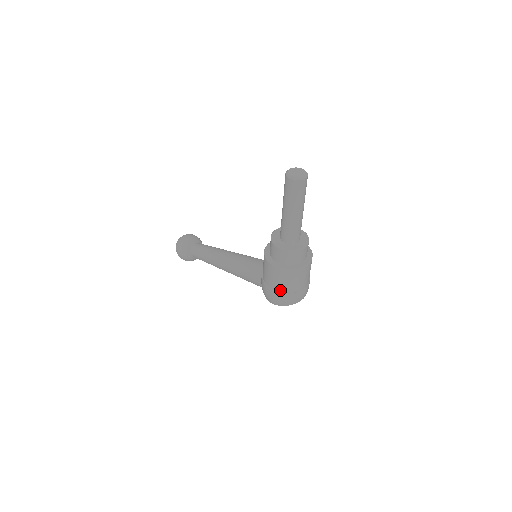
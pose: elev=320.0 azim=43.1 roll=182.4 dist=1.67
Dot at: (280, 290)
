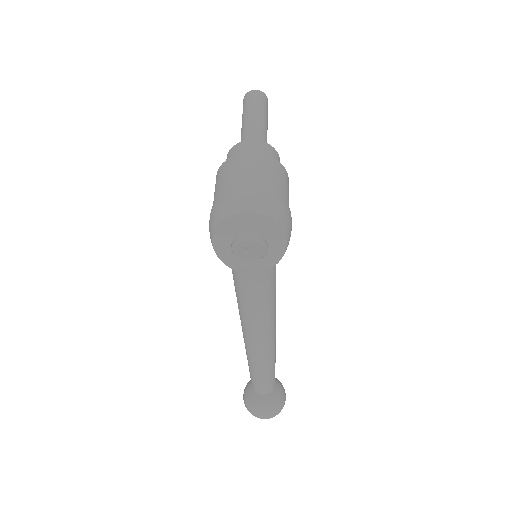
Dot at: occluded
